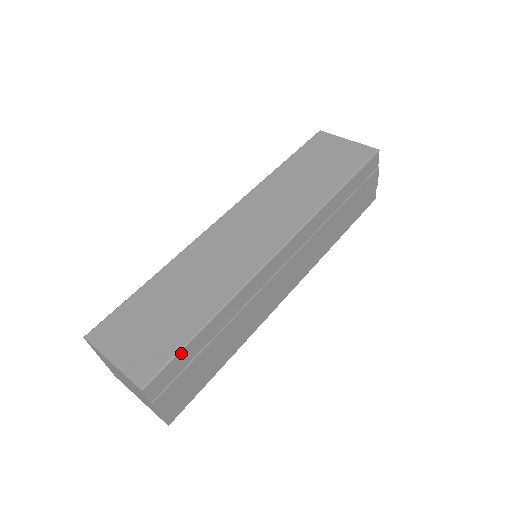
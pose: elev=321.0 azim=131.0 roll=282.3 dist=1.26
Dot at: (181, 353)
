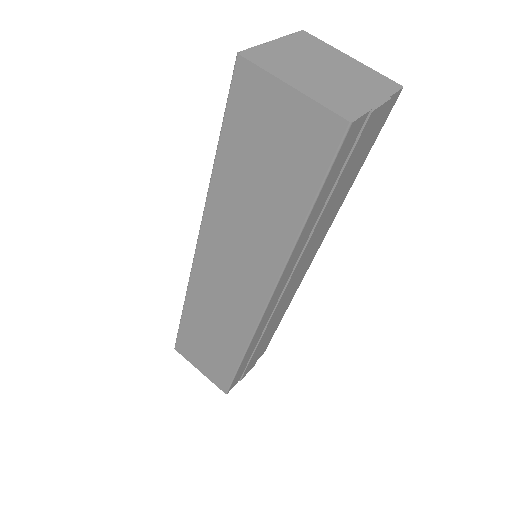
Dot at: (236, 376)
